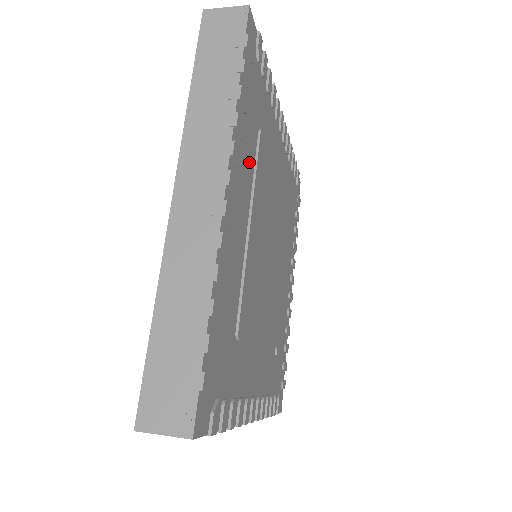
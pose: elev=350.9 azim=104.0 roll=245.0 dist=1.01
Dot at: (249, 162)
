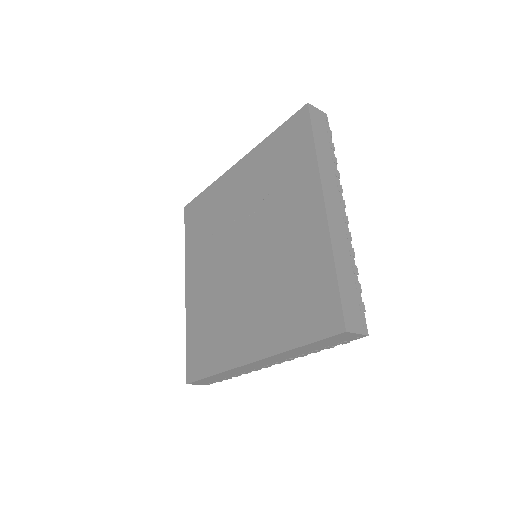
Dot at: occluded
